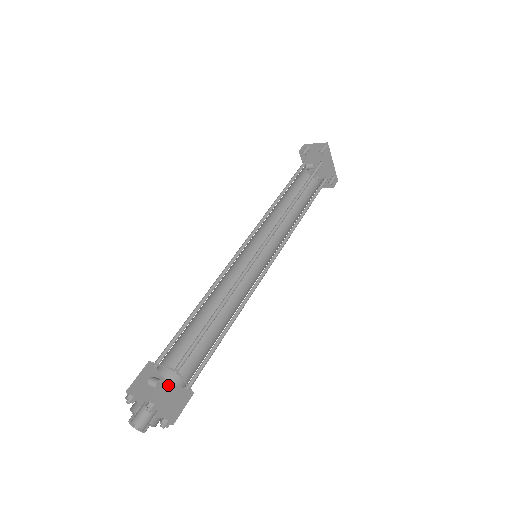
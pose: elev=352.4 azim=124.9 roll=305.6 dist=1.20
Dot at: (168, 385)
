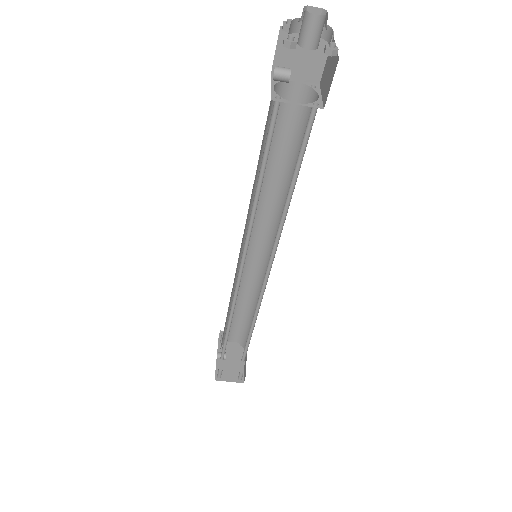
Dot at: (276, 99)
